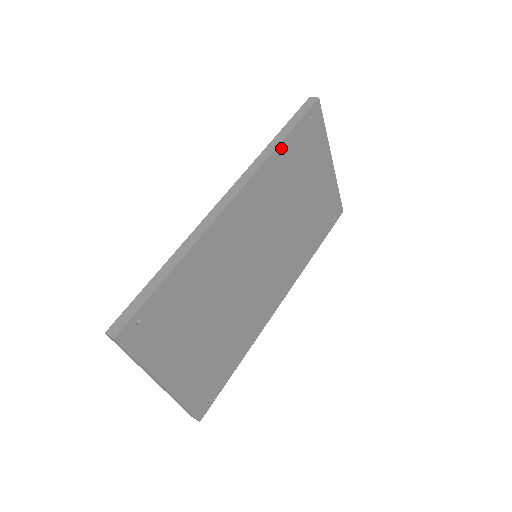
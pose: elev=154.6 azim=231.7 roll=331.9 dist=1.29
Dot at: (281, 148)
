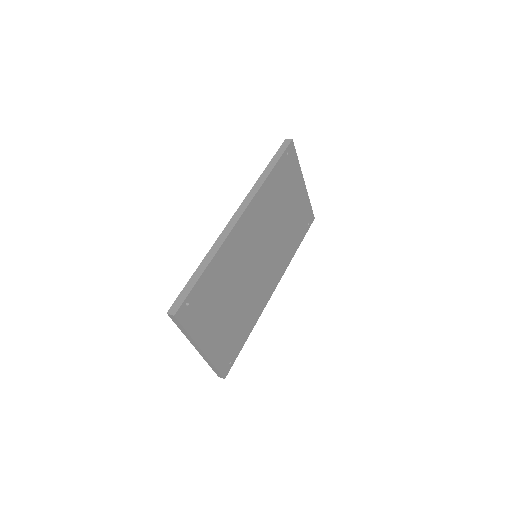
Dot at: (269, 178)
